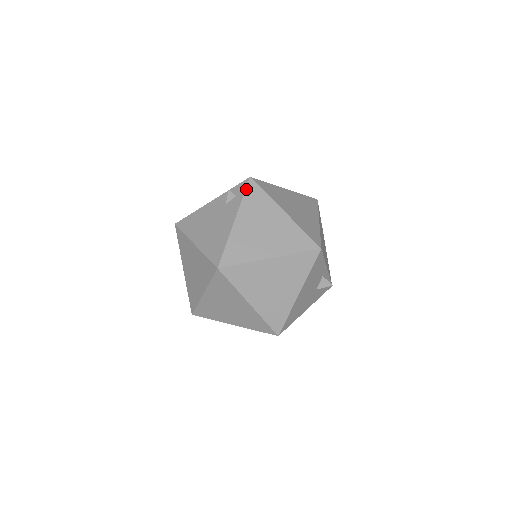
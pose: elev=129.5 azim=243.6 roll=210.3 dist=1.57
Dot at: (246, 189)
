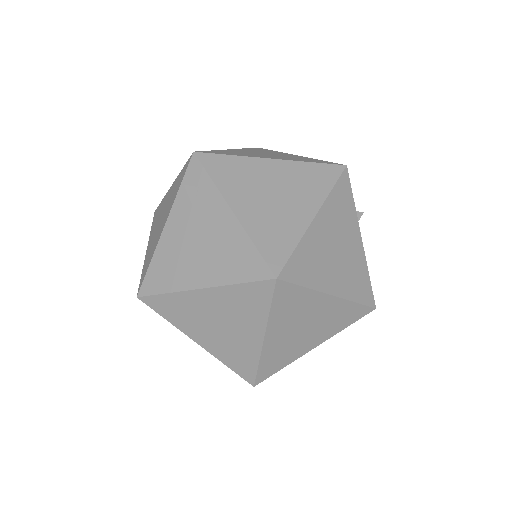
Dot at: (204, 167)
